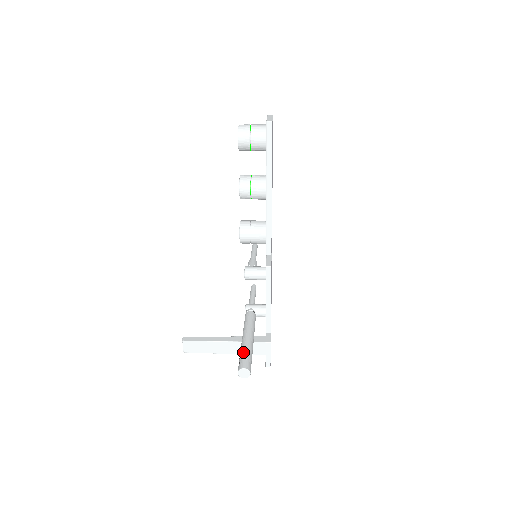
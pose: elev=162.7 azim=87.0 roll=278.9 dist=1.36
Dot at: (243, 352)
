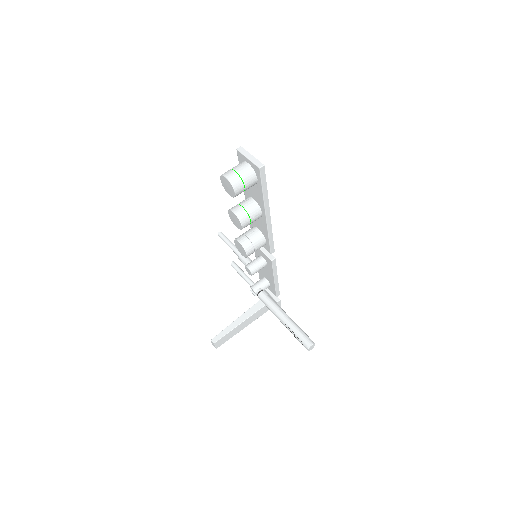
Dot at: (296, 332)
